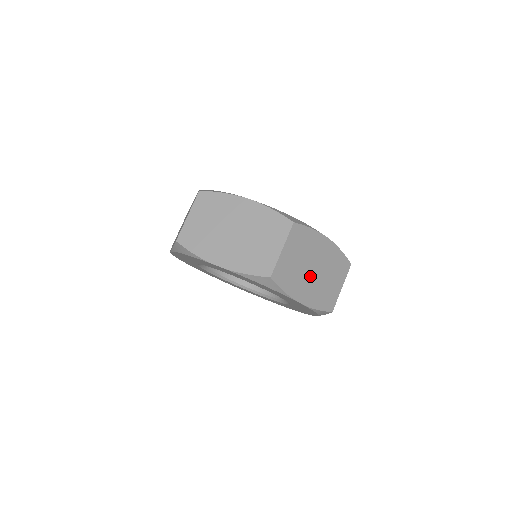
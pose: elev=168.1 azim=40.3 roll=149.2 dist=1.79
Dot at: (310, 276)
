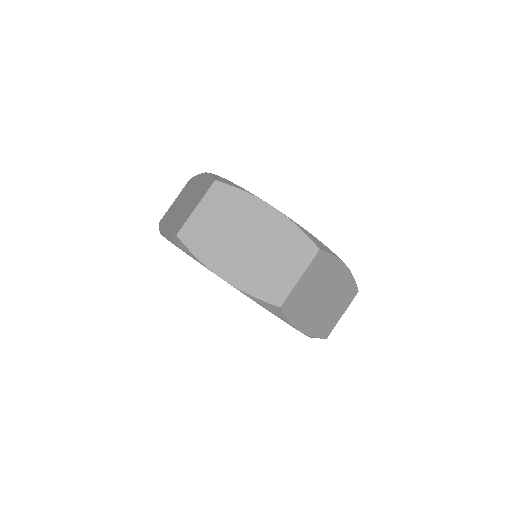
Dot at: (239, 248)
